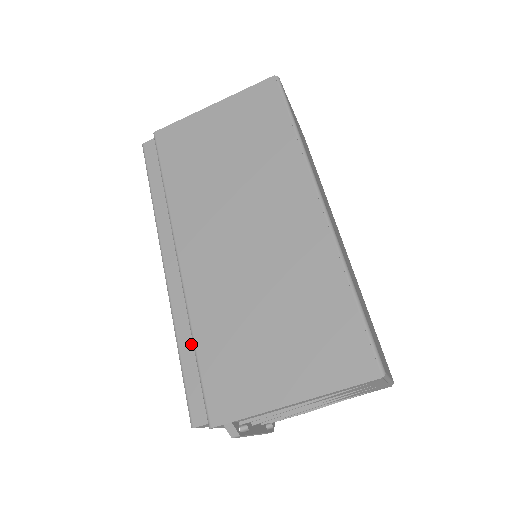
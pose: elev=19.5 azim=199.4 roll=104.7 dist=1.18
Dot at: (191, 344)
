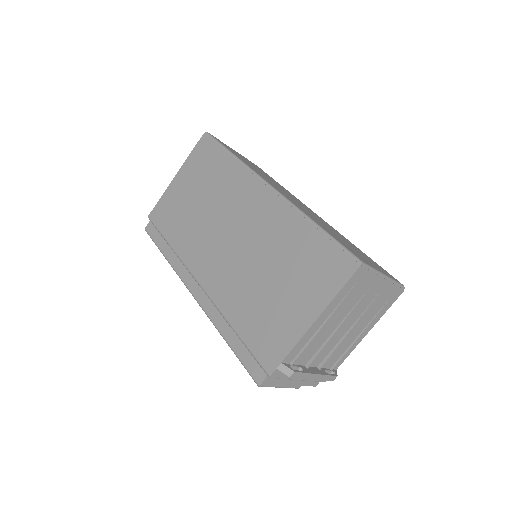
Dot at: (232, 331)
